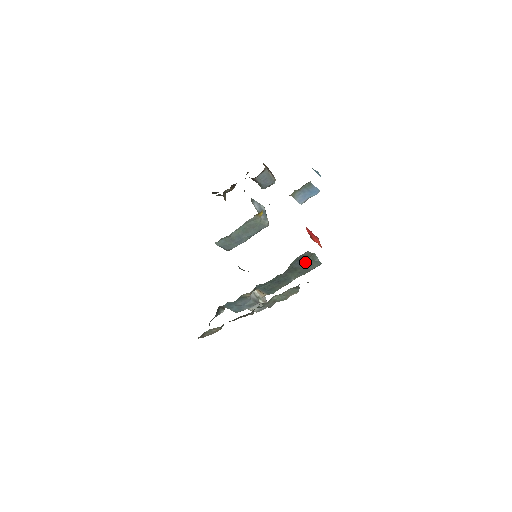
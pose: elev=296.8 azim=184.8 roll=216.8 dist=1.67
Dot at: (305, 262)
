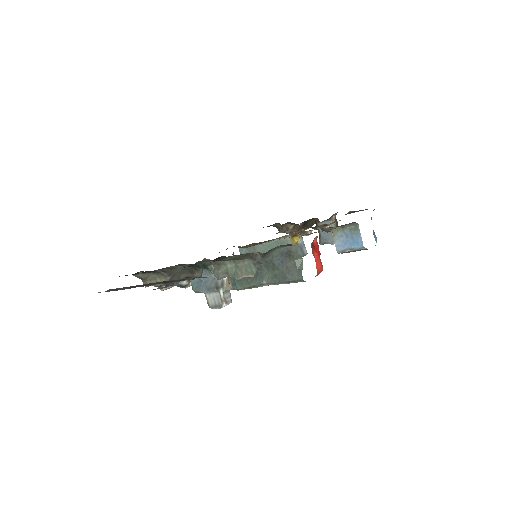
Dot at: (288, 264)
